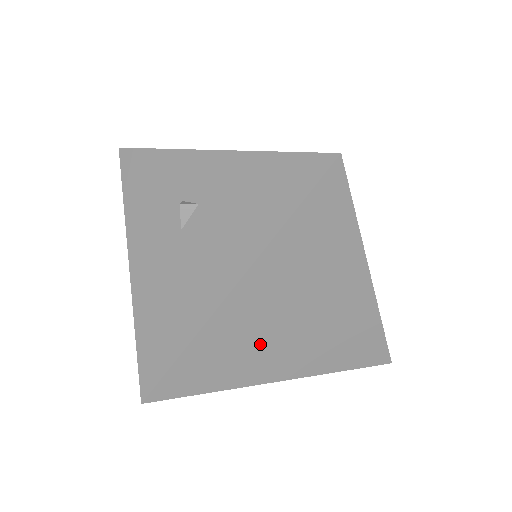
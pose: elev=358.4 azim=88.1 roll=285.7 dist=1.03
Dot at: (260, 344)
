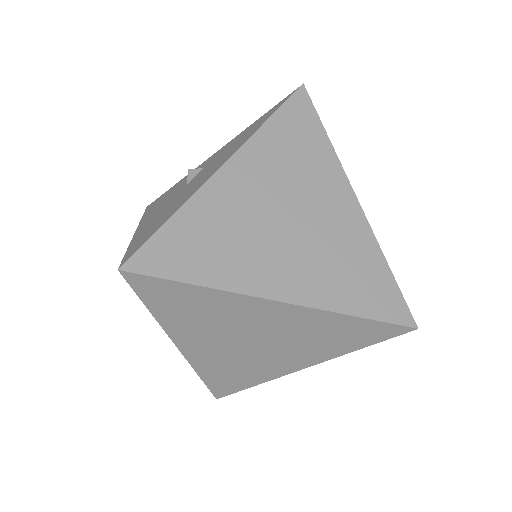
Dot at: (252, 236)
